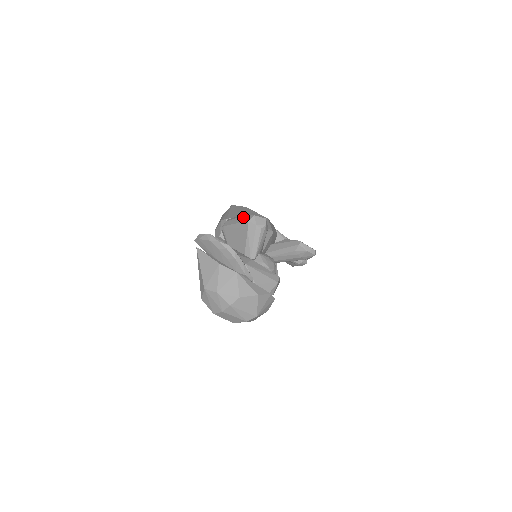
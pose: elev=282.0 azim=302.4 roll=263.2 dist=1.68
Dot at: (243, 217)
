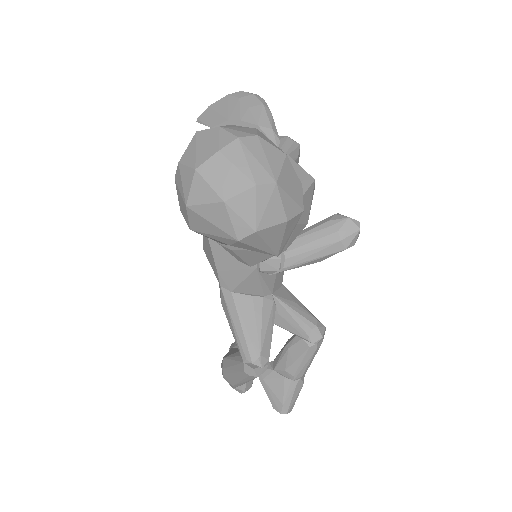
Dot at: occluded
